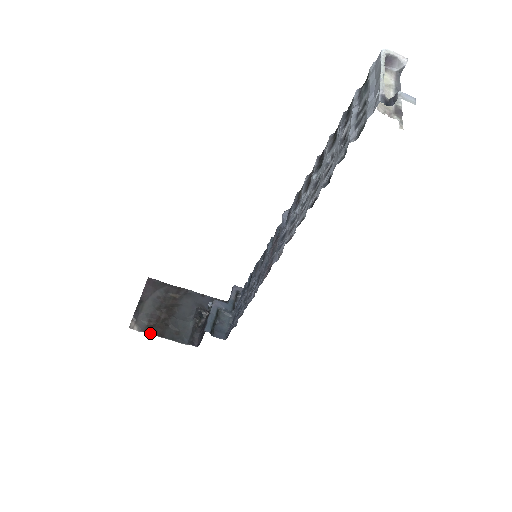
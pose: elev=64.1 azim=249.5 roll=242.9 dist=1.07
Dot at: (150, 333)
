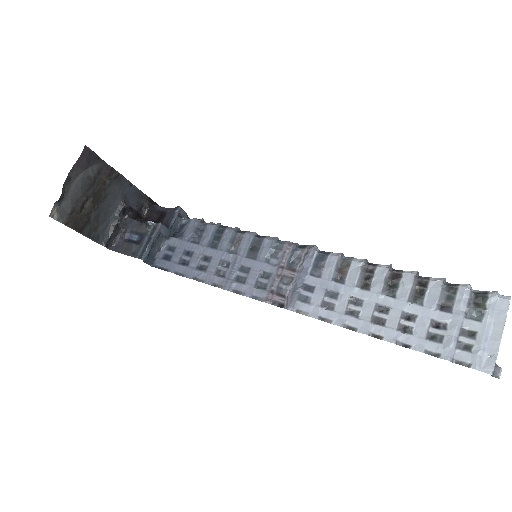
Dot at: (70, 227)
